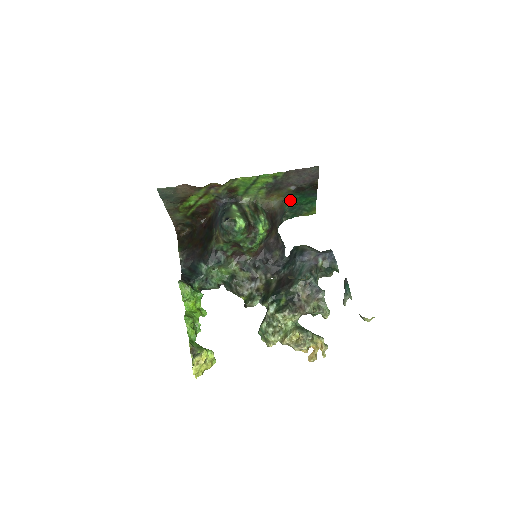
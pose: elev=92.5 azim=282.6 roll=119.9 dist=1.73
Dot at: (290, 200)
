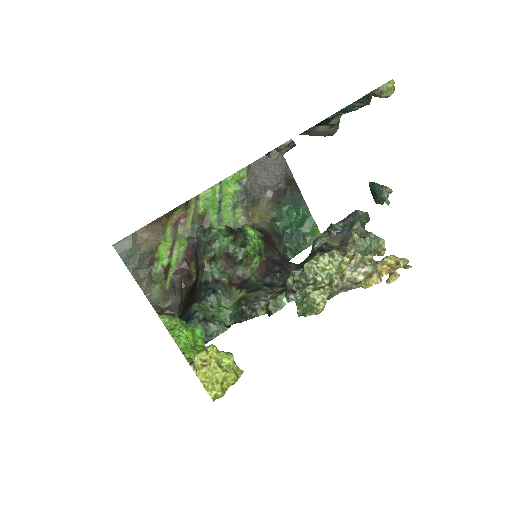
Dot at: (279, 219)
